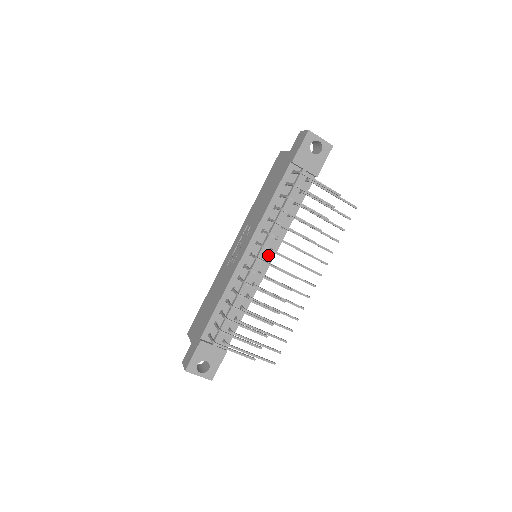
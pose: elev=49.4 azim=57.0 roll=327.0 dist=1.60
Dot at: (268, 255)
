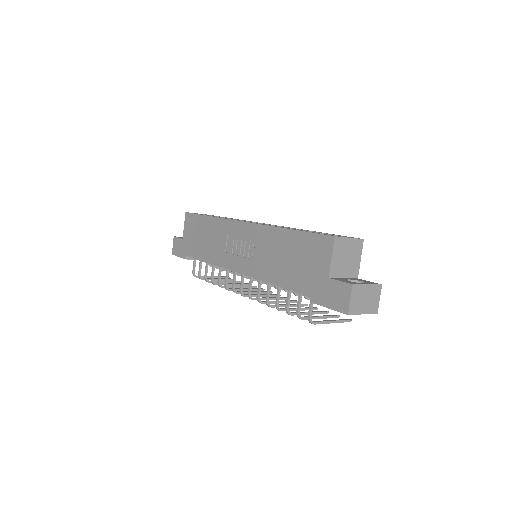
Dot at: occluded
